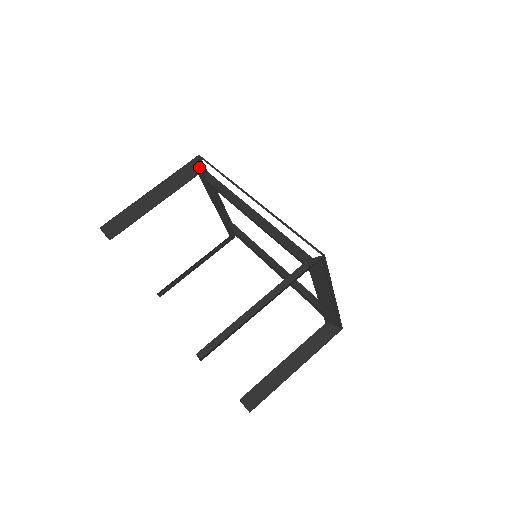
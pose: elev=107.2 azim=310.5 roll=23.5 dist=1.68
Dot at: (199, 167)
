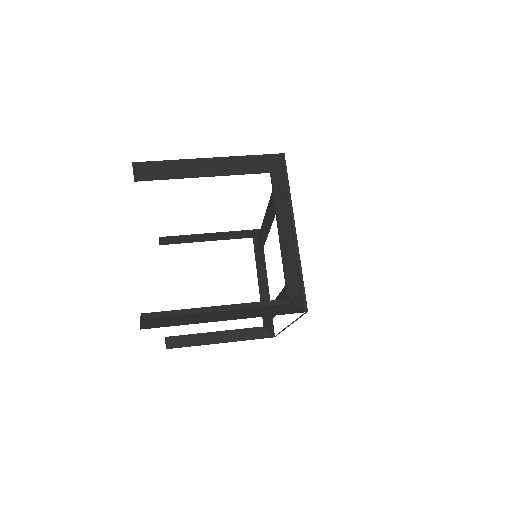
Dot at: (256, 233)
